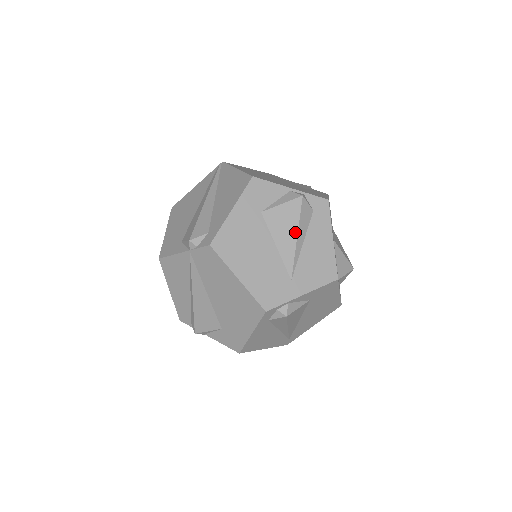
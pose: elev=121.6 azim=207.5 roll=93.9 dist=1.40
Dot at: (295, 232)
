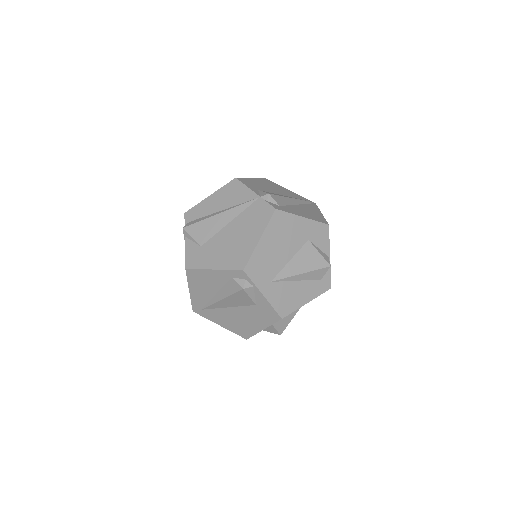
Dot at: (305, 271)
